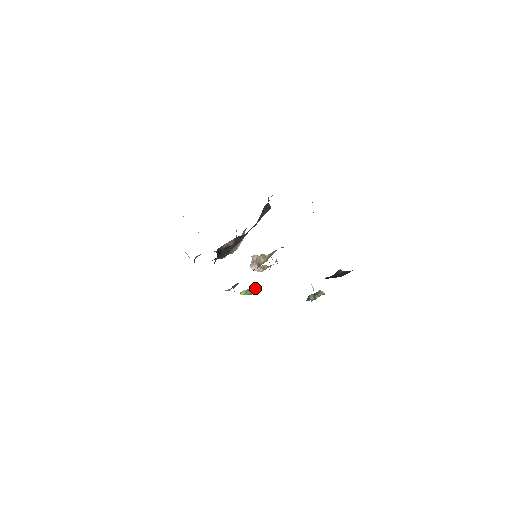
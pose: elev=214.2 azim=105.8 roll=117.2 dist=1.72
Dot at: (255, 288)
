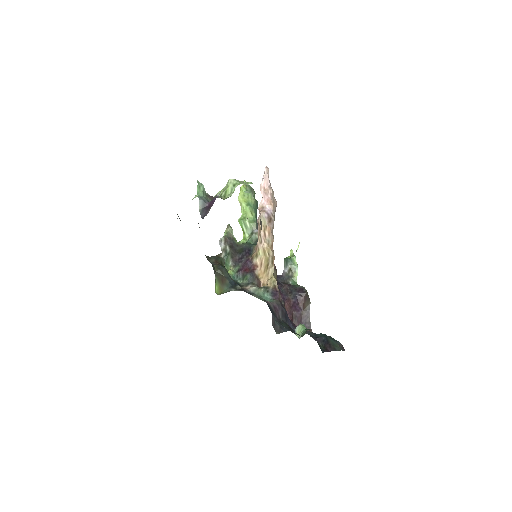
Dot at: (251, 224)
